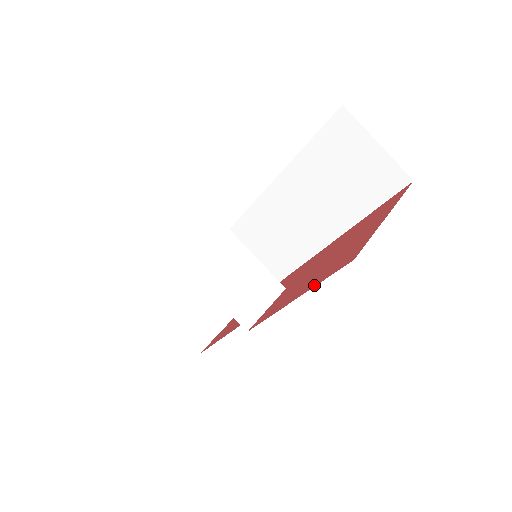
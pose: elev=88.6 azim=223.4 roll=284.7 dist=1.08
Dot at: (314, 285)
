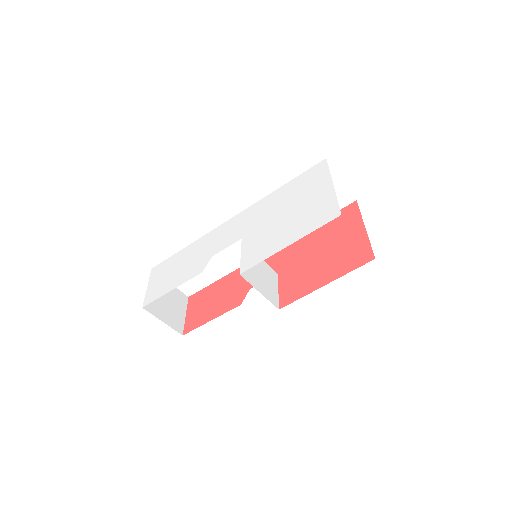
Dot at: (342, 274)
